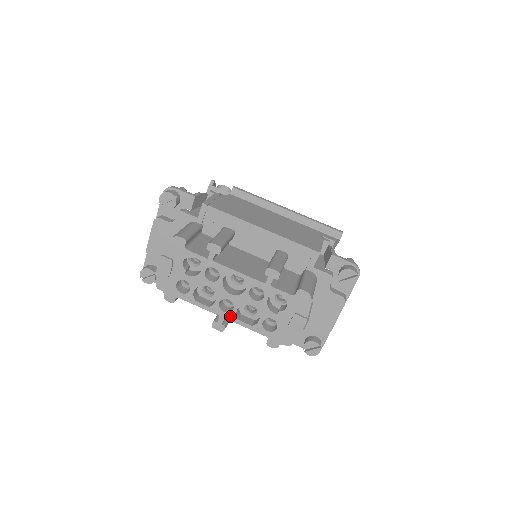
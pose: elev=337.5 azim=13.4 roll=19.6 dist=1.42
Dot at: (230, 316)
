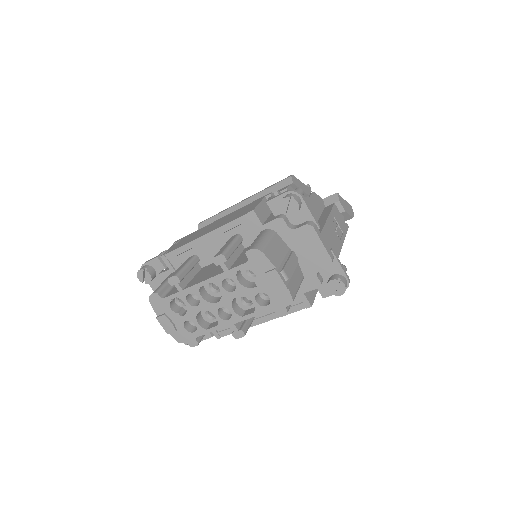
Dot at: (235, 319)
